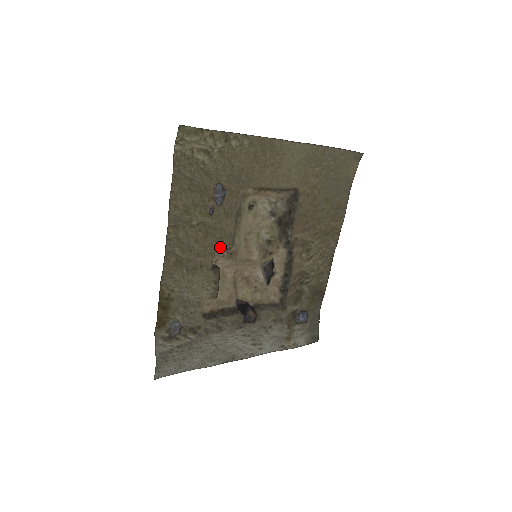
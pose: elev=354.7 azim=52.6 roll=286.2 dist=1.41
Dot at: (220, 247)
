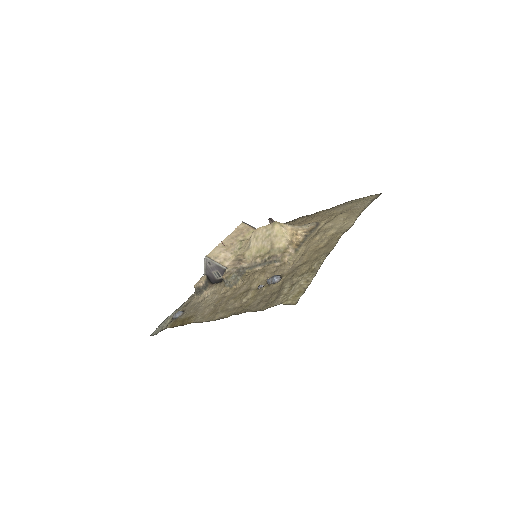
Dot at: (243, 280)
